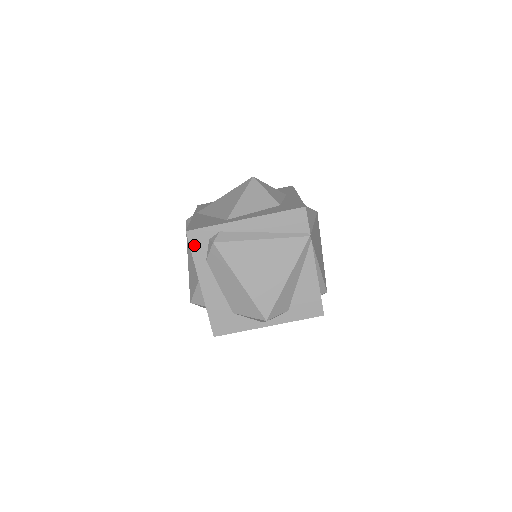
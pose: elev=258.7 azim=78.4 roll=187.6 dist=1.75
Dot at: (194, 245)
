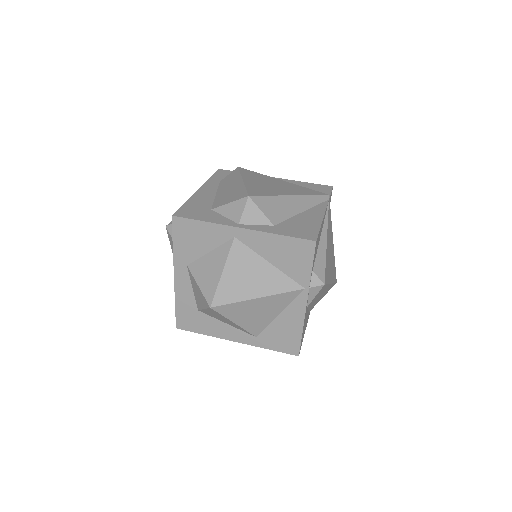
Dot at: (218, 175)
